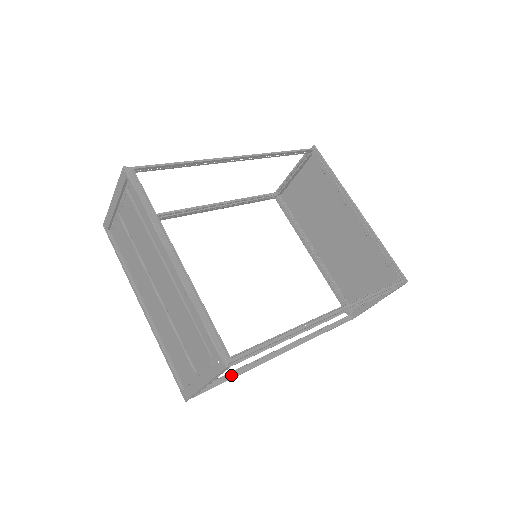
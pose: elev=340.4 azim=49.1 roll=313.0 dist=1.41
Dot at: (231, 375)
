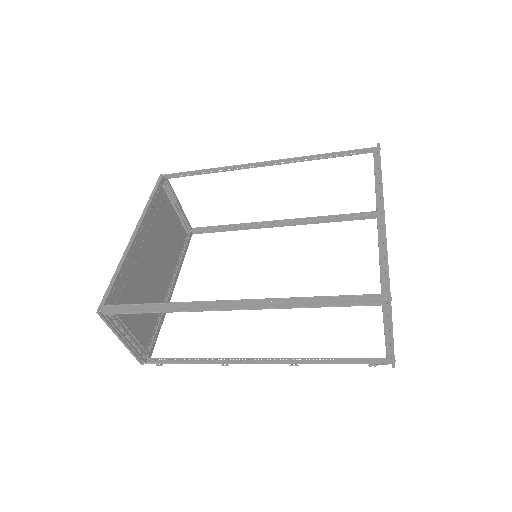
Dot at: (191, 362)
